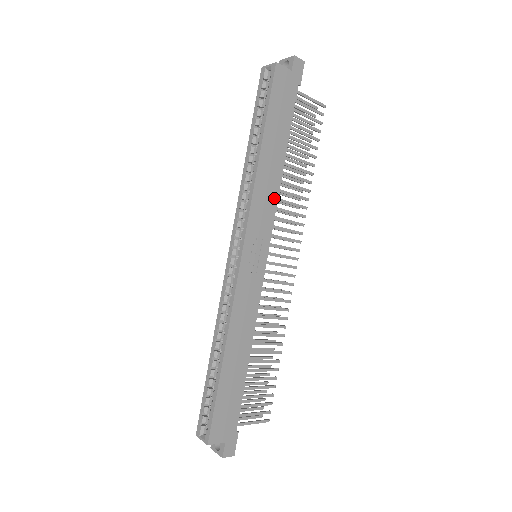
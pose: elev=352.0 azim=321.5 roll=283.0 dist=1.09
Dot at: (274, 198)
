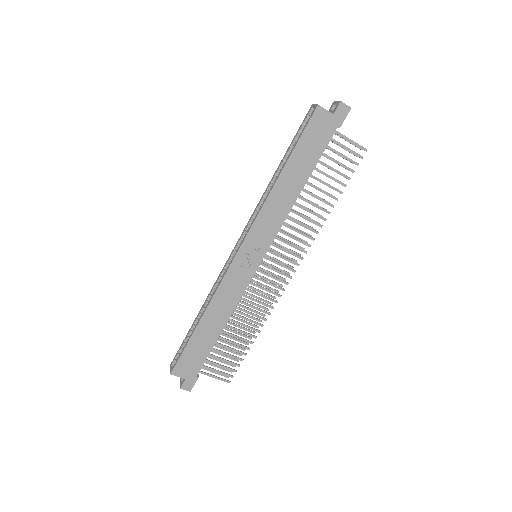
Dot at: (283, 216)
